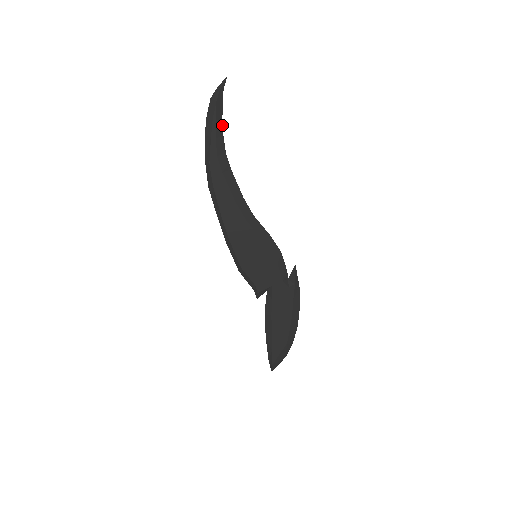
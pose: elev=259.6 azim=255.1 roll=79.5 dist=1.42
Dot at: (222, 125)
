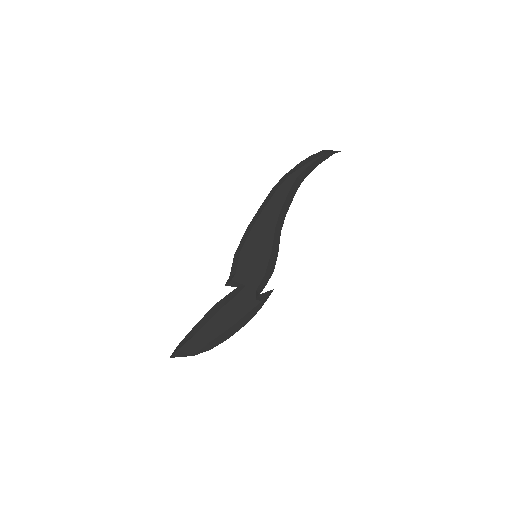
Dot at: occluded
